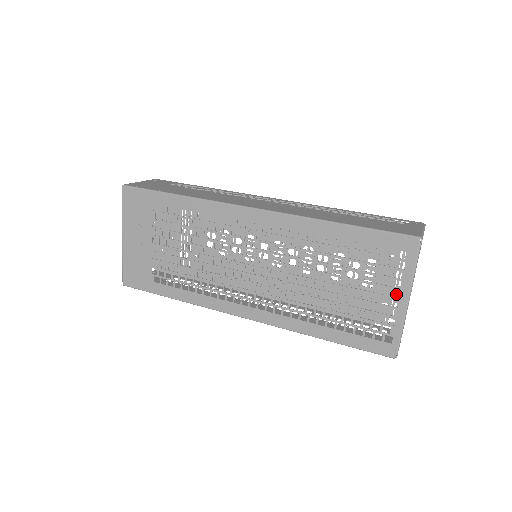
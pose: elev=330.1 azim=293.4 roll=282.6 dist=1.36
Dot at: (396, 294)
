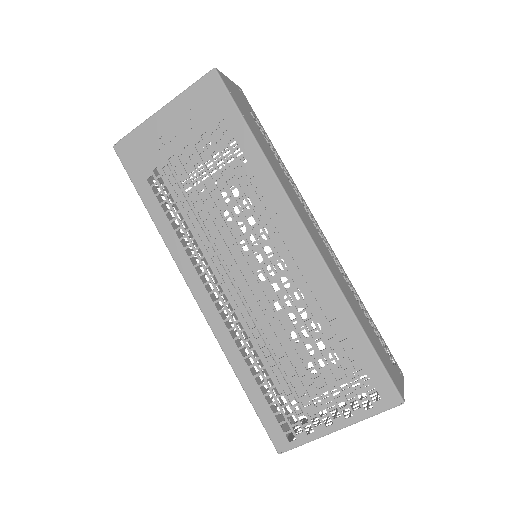
Dot at: (324, 397)
